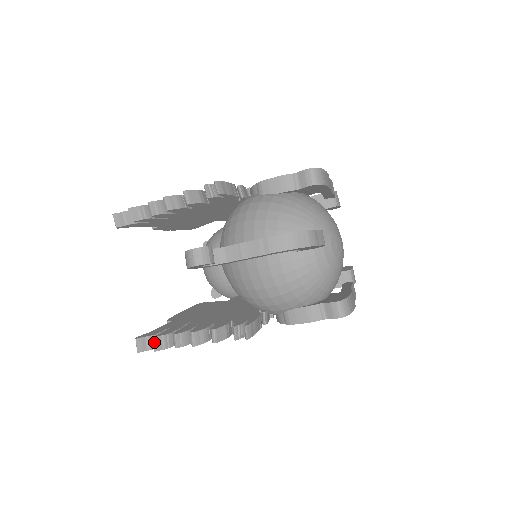
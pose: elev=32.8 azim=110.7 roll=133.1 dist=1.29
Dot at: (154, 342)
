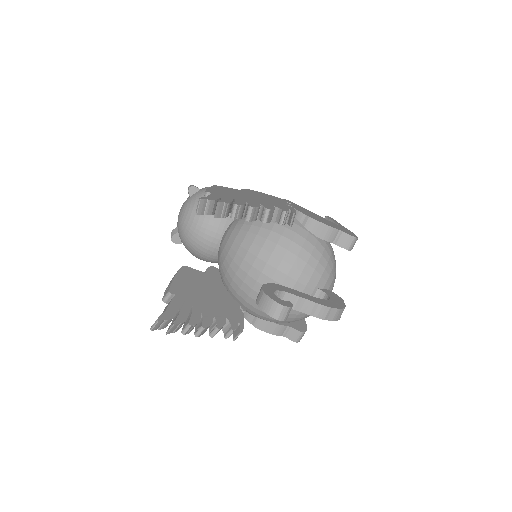
Dot at: (172, 328)
